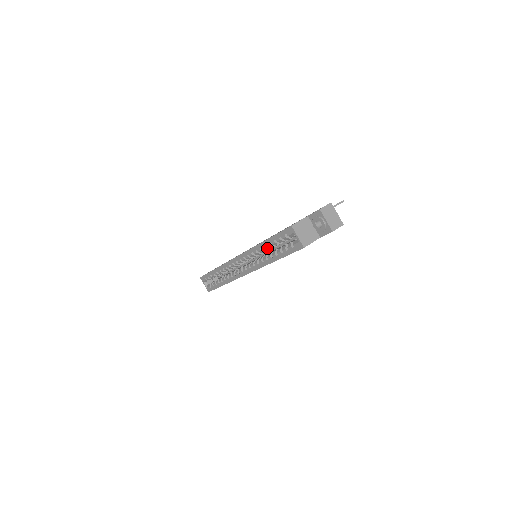
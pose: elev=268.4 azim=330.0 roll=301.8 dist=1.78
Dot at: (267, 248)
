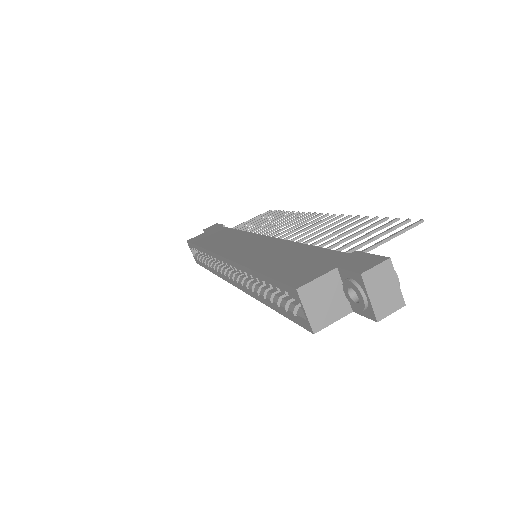
Dot at: occluded
